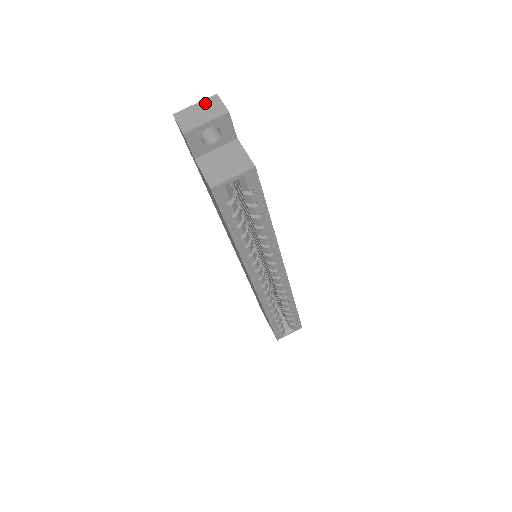
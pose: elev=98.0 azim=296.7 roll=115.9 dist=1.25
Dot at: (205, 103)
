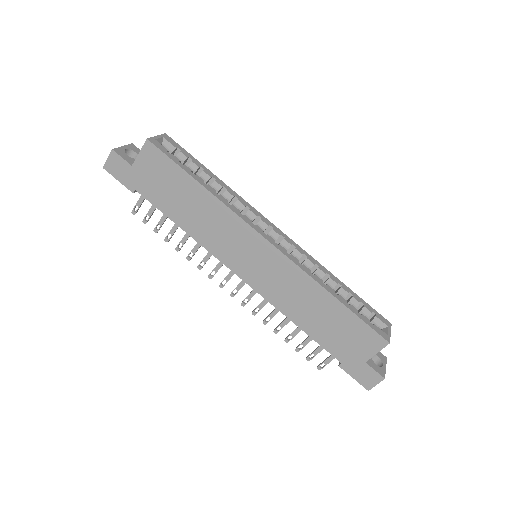
Dot at: occluded
